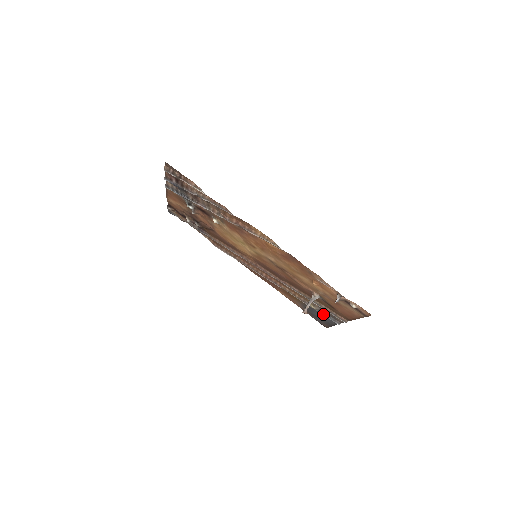
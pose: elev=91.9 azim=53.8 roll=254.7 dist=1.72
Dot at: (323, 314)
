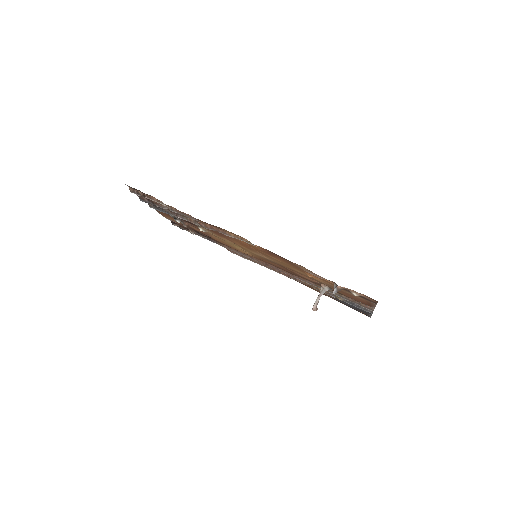
Dot at: (352, 304)
